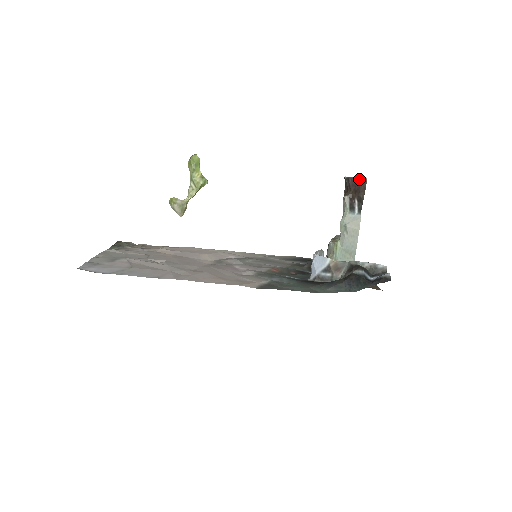
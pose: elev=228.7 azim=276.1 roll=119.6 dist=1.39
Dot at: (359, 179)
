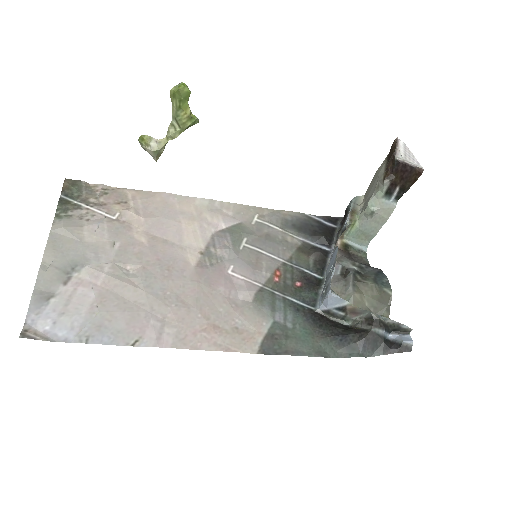
Dot at: (413, 168)
